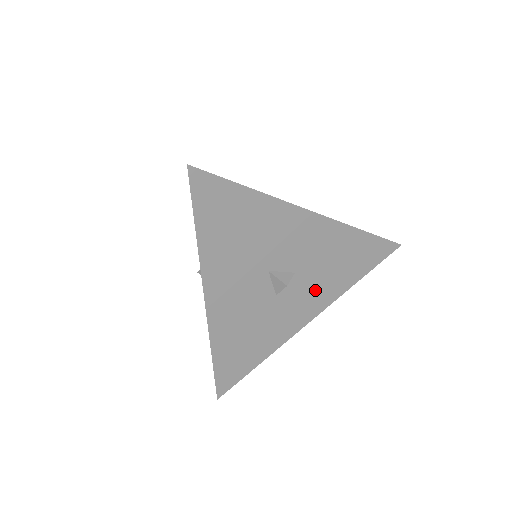
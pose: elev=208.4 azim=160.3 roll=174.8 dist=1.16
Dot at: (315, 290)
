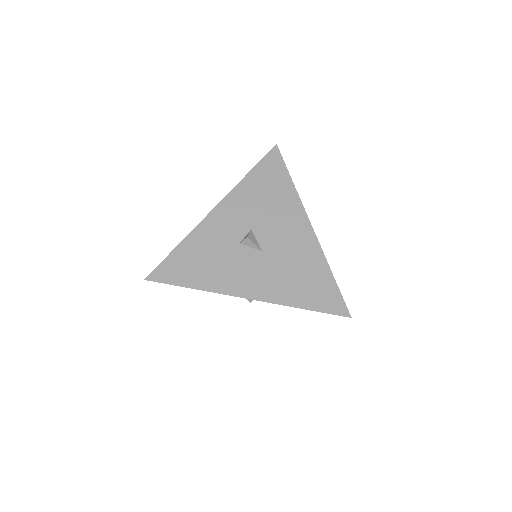
Dot at: occluded
